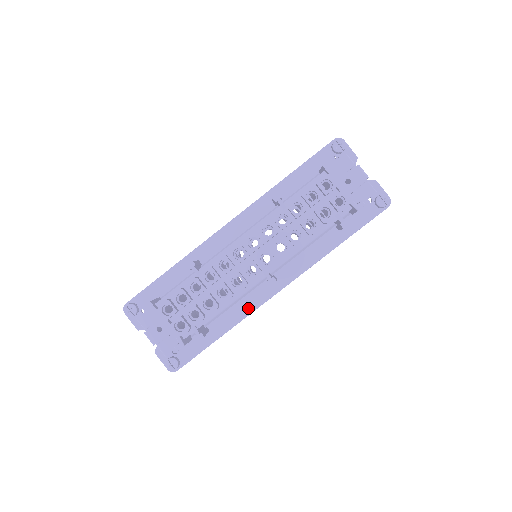
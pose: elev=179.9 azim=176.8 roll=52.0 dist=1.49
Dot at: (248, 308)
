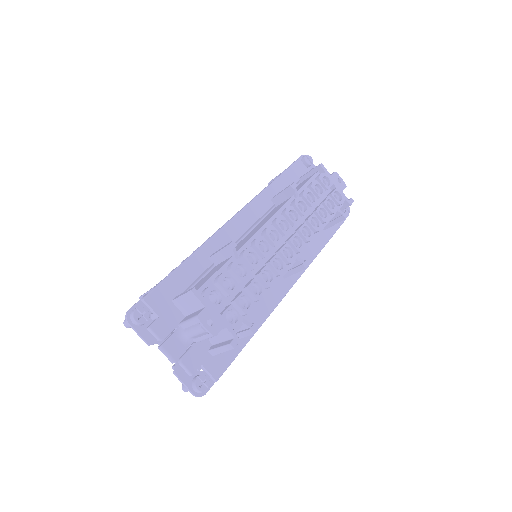
Dot at: (269, 305)
